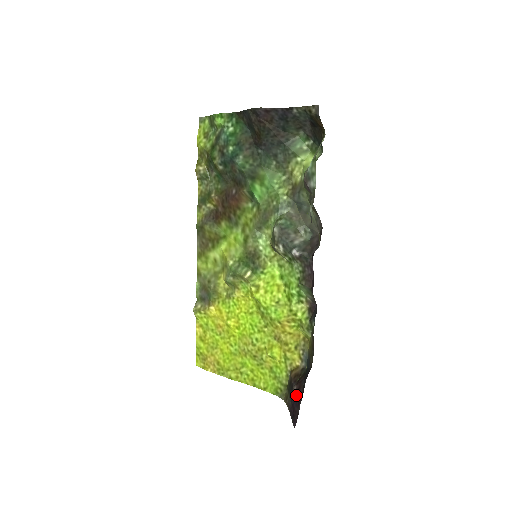
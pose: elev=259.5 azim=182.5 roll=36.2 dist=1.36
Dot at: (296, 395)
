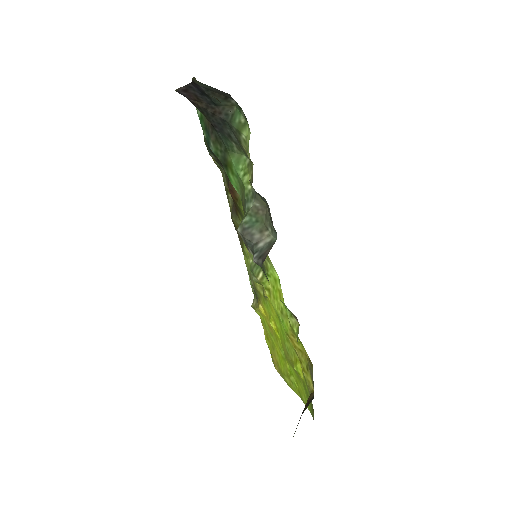
Dot at: occluded
